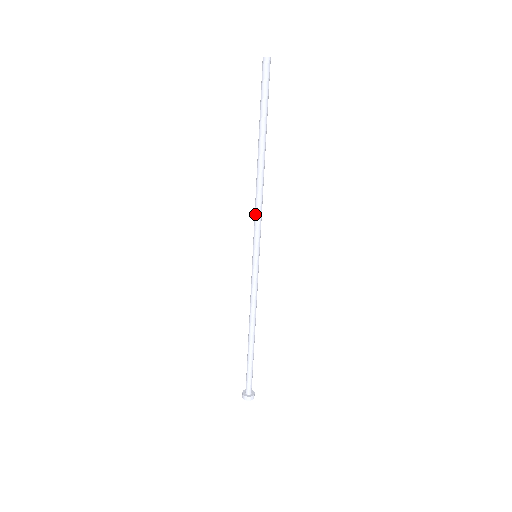
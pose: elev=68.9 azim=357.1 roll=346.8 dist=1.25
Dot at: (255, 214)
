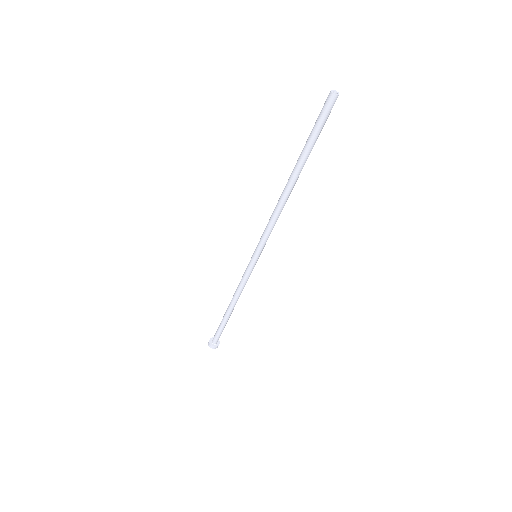
Dot at: (269, 227)
